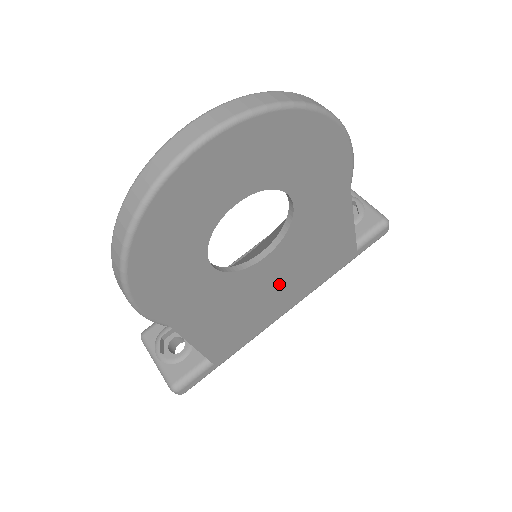
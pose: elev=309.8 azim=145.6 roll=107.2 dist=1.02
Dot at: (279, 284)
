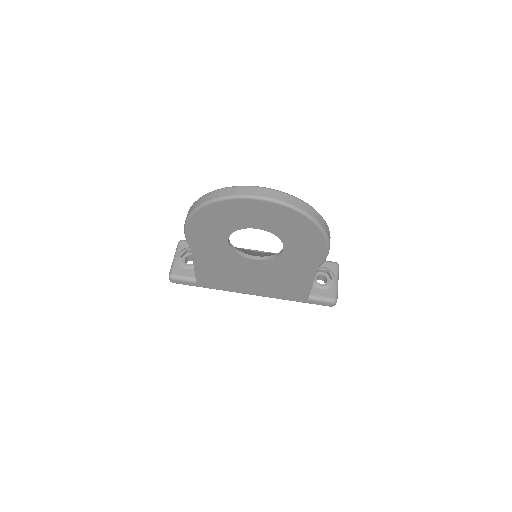
Dot at: (254, 277)
